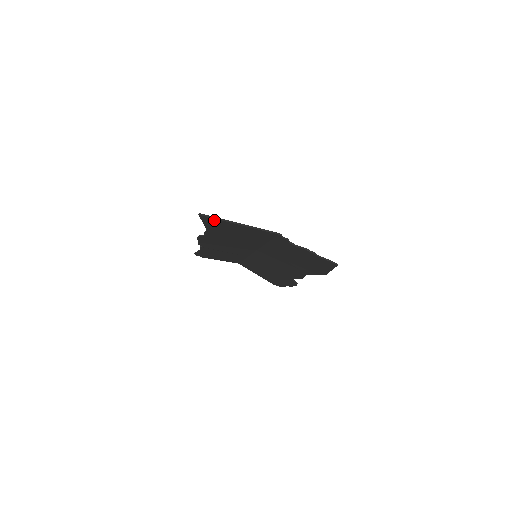
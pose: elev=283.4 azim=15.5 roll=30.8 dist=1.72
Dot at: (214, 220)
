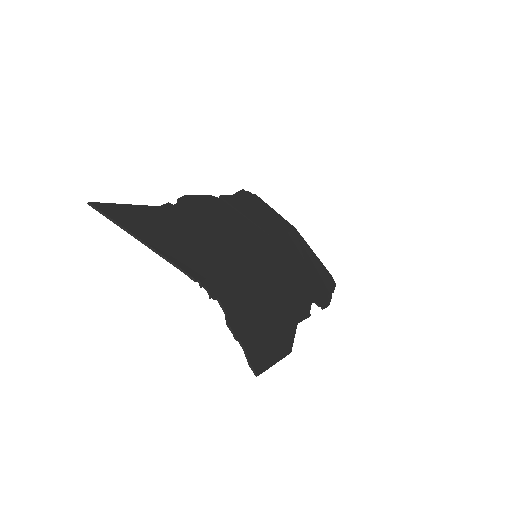
Dot at: (116, 217)
